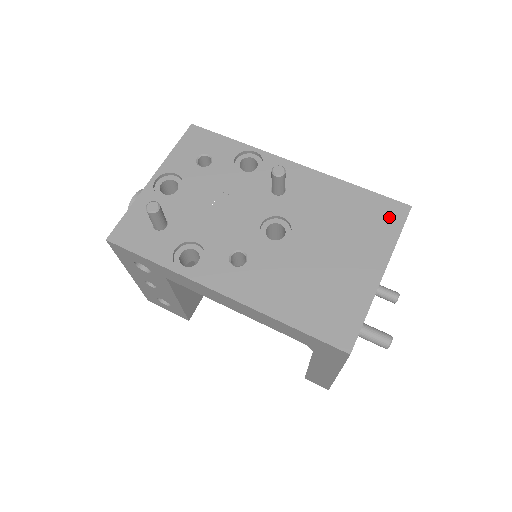
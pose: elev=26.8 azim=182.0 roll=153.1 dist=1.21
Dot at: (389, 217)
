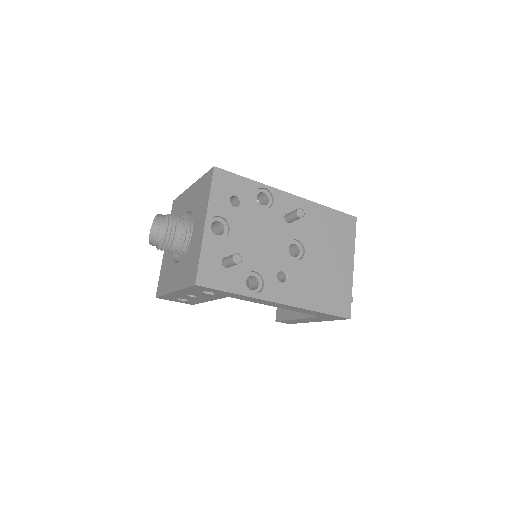
Dot at: (348, 227)
